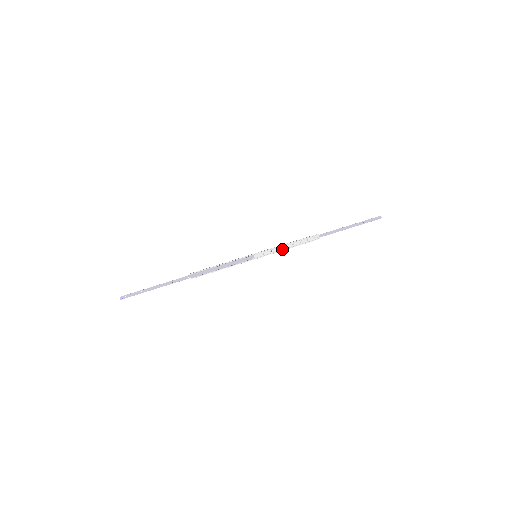
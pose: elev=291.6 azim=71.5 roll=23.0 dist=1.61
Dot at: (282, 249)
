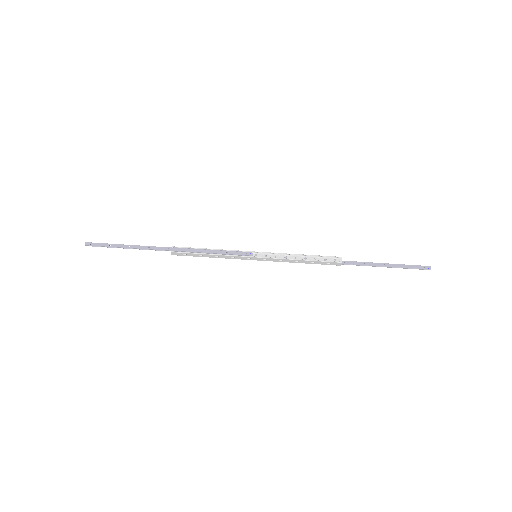
Dot at: (290, 259)
